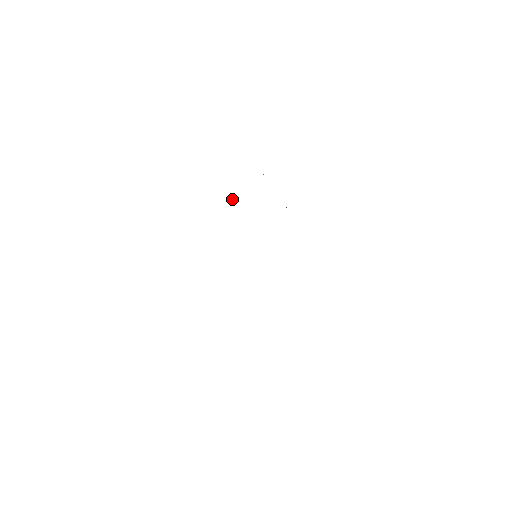
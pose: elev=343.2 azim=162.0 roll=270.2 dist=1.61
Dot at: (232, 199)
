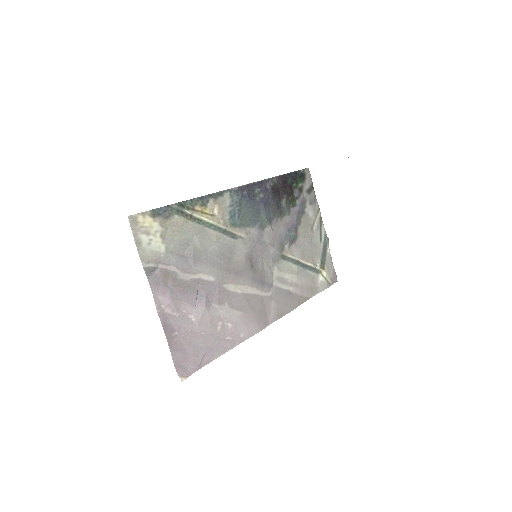
Dot at: (295, 193)
